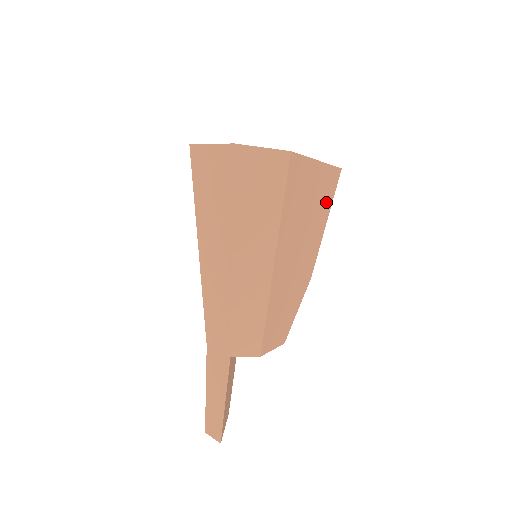
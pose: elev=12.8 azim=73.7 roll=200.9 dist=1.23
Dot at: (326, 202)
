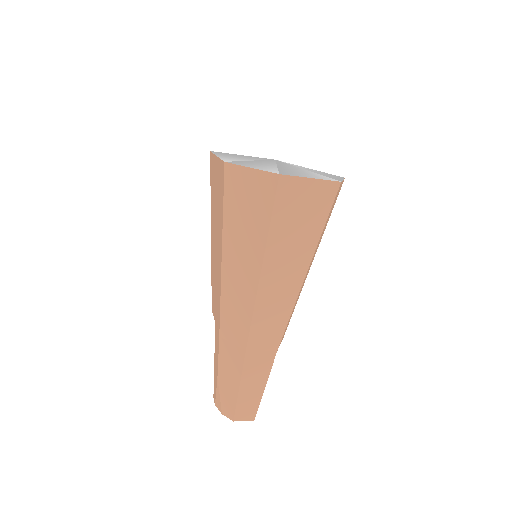
Dot at: occluded
